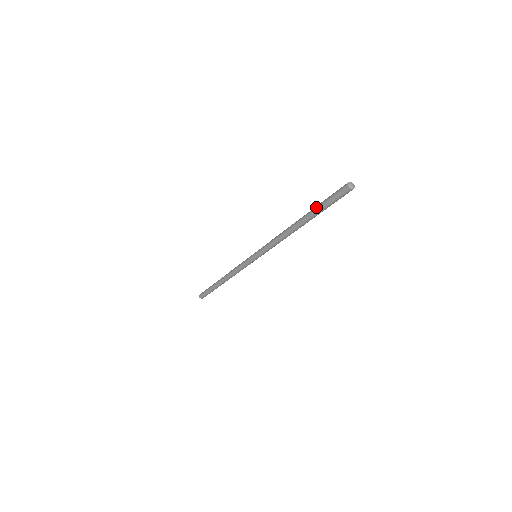
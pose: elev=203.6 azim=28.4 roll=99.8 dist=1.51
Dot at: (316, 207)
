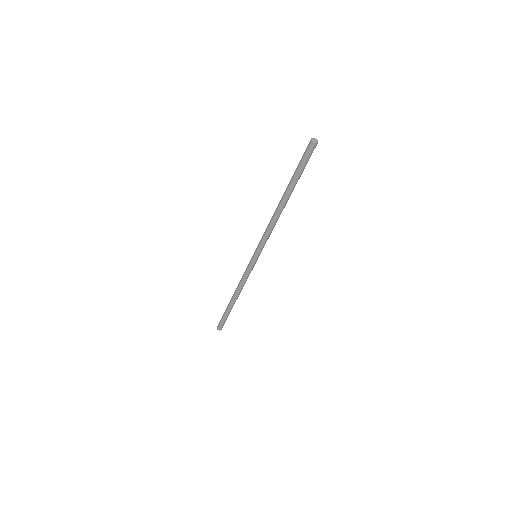
Dot at: (292, 176)
